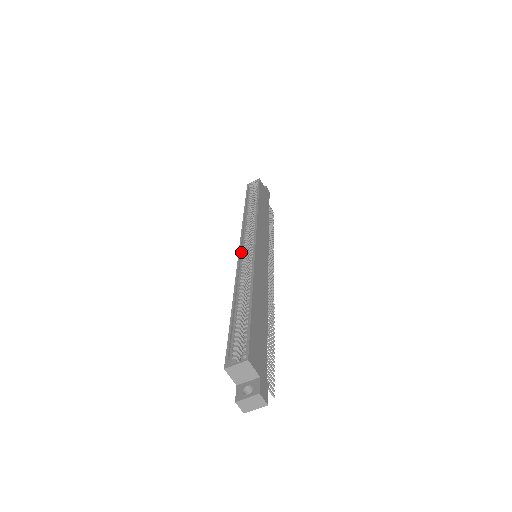
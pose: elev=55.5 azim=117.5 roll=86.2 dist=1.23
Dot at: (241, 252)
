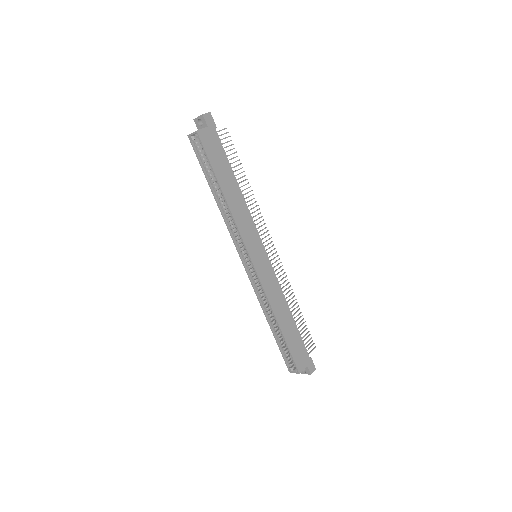
Dot at: (246, 268)
